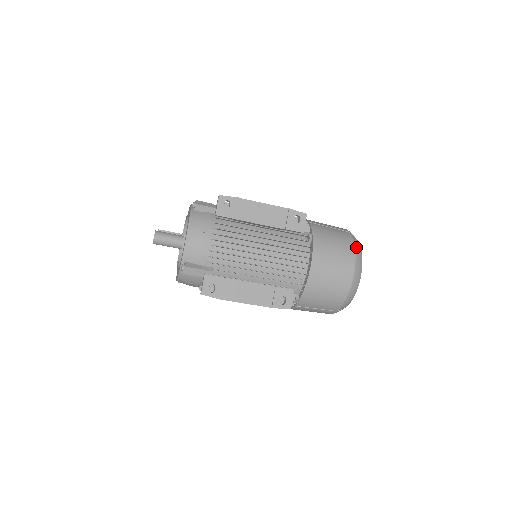
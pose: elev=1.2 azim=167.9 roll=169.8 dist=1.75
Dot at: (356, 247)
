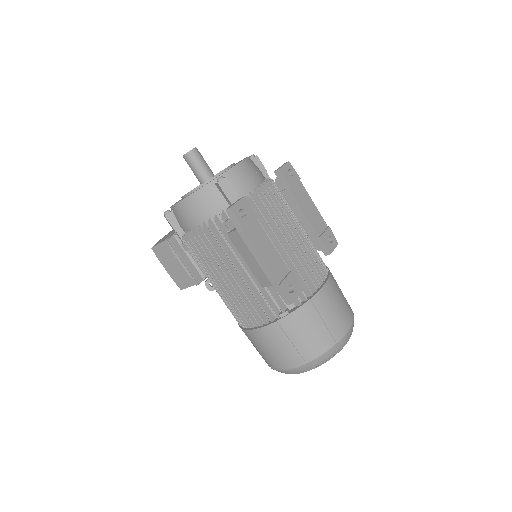
Dot at: occluded
